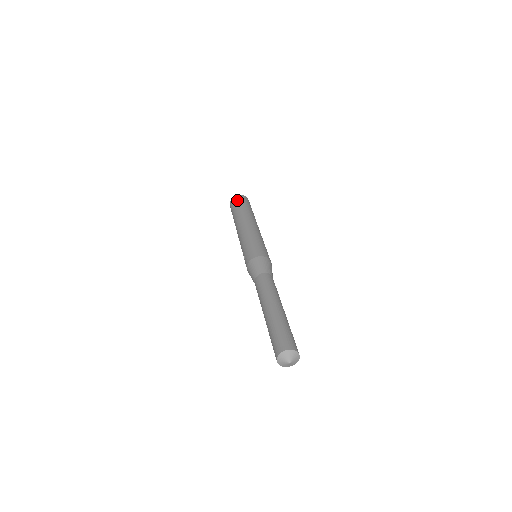
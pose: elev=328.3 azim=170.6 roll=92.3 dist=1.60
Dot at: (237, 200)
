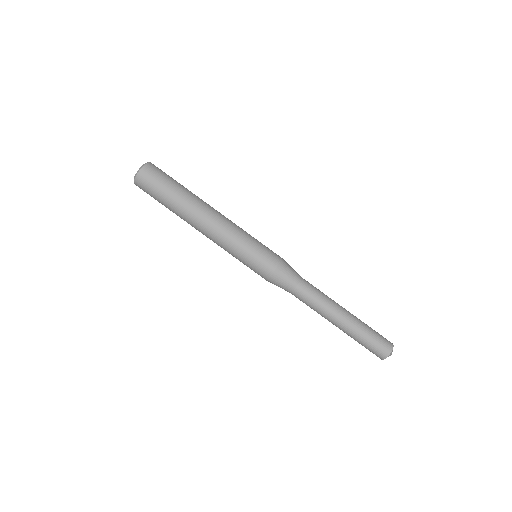
Dot at: (149, 186)
